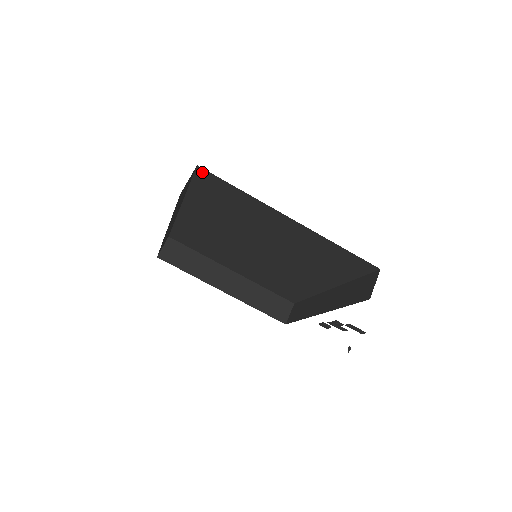
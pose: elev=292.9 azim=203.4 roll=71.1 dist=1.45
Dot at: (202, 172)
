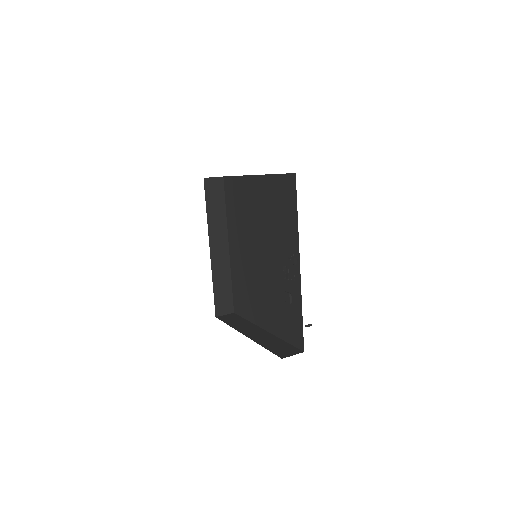
Dot at: (226, 181)
